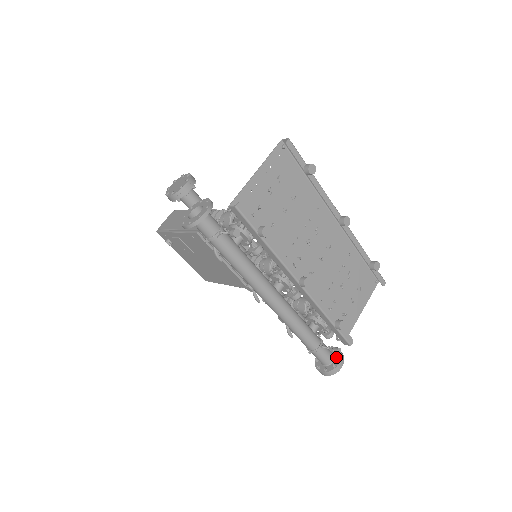
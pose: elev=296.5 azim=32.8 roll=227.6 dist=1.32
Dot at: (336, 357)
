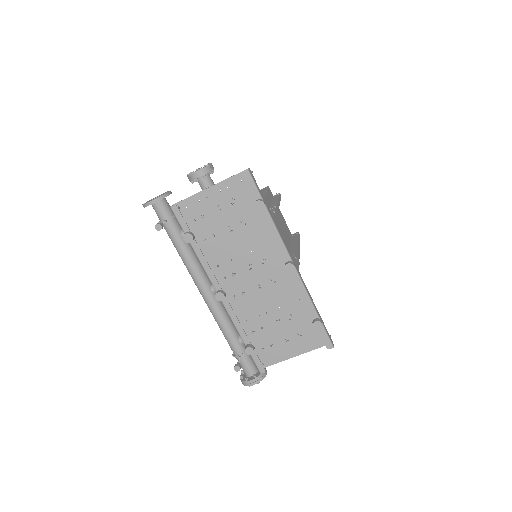
Dot at: (253, 374)
